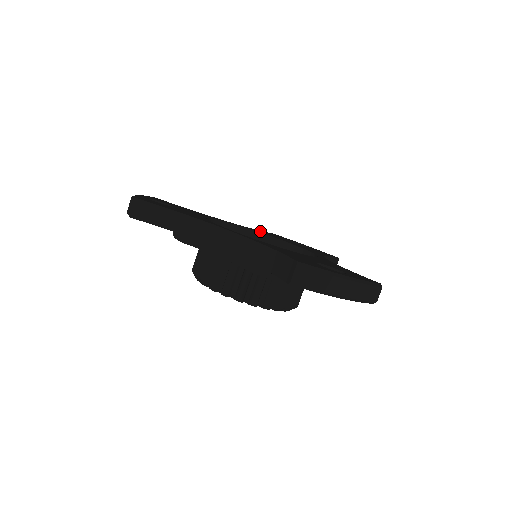
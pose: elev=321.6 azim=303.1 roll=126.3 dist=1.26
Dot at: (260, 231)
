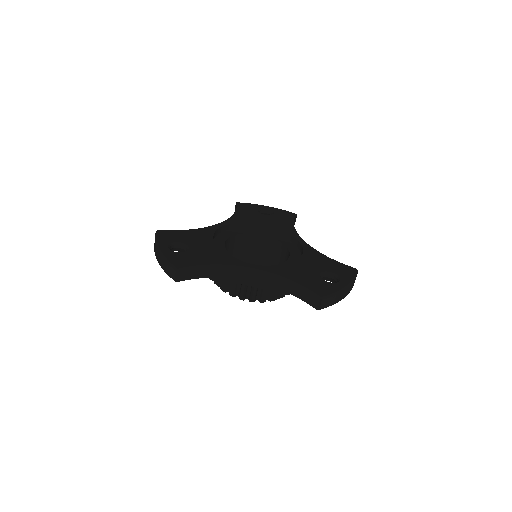
Dot at: (237, 216)
